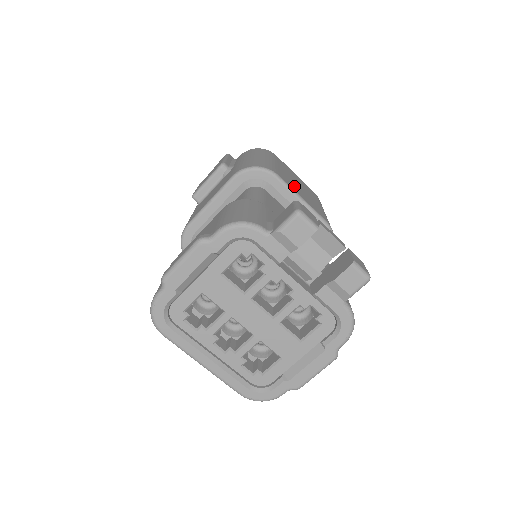
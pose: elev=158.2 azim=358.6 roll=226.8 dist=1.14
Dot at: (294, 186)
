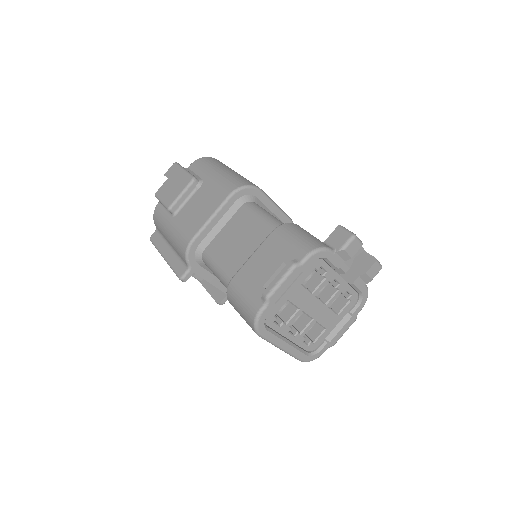
Dot at: occluded
